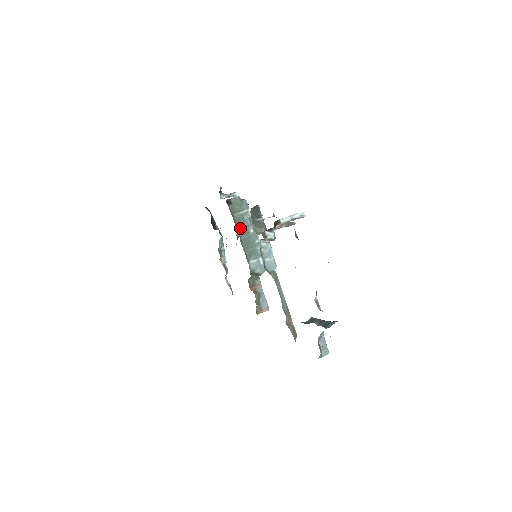
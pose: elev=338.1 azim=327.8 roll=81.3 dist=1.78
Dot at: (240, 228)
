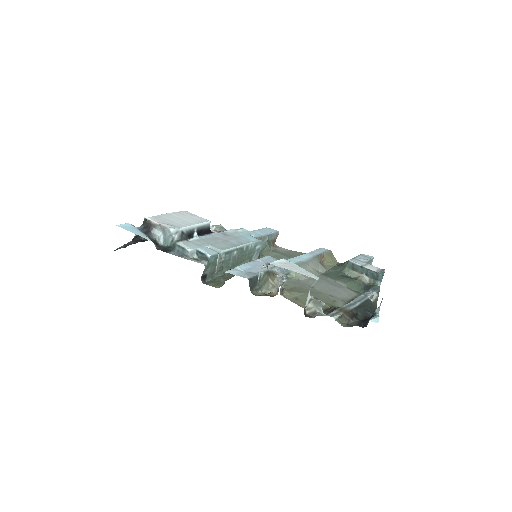
Dot at: (228, 267)
